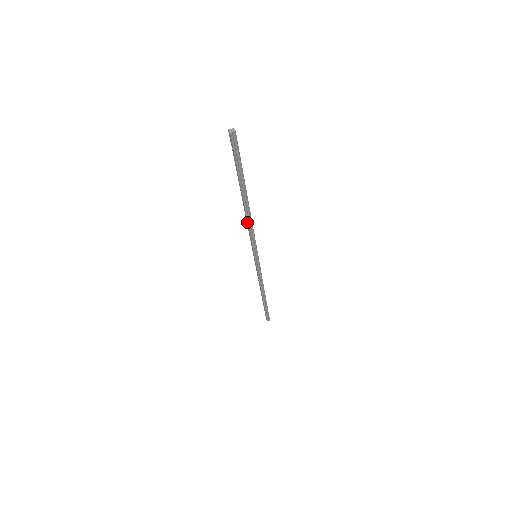
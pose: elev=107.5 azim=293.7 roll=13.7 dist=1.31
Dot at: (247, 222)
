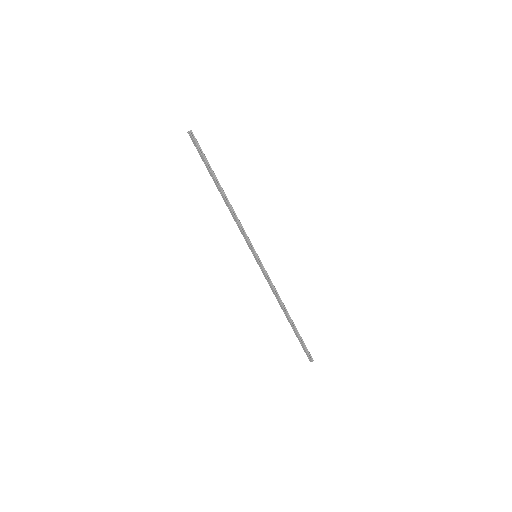
Dot at: (232, 213)
